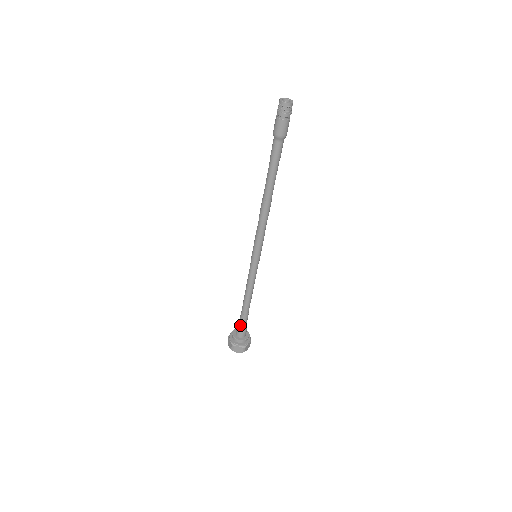
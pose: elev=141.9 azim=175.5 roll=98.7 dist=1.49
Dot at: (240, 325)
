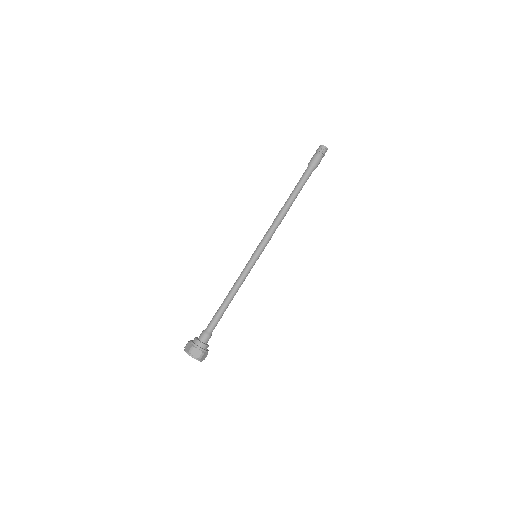
Dot at: (212, 329)
